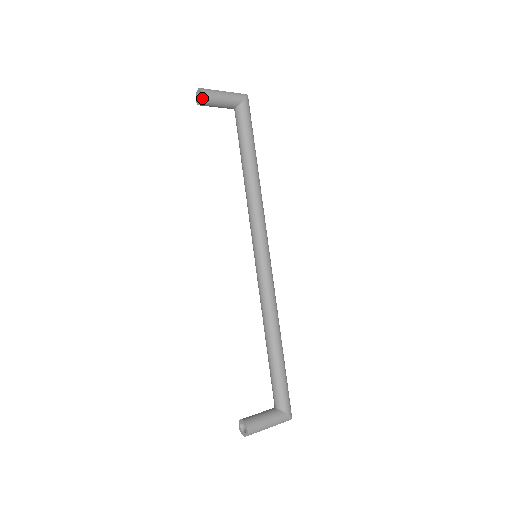
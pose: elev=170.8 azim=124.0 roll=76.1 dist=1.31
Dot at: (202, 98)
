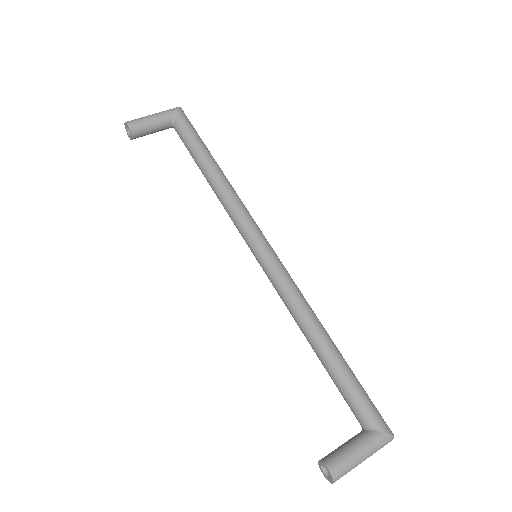
Dot at: (129, 130)
